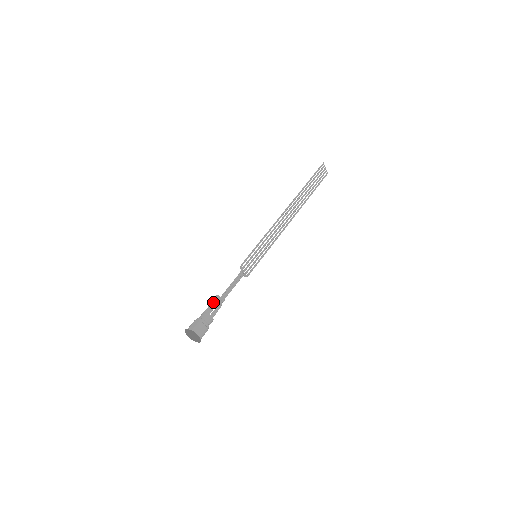
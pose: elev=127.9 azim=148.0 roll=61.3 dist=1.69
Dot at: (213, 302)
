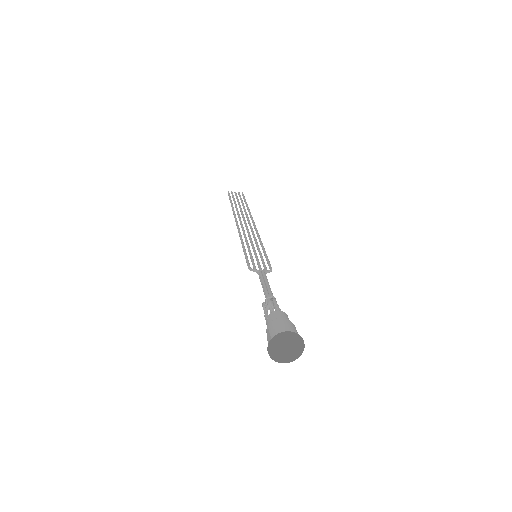
Dot at: (264, 310)
